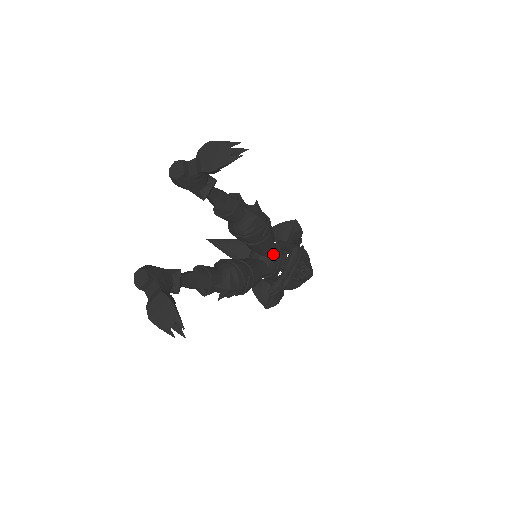
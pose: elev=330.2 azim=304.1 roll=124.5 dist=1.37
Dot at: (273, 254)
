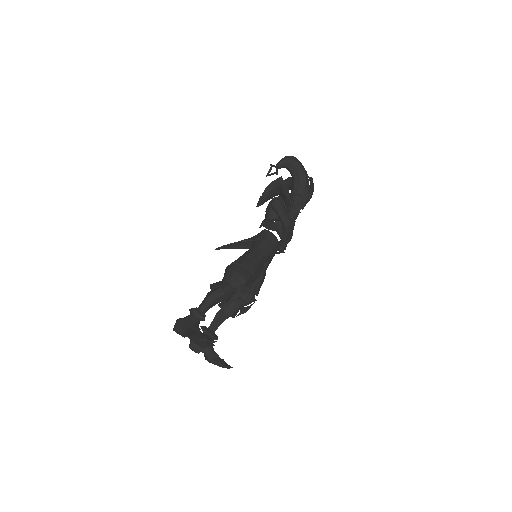
Dot at: (268, 258)
